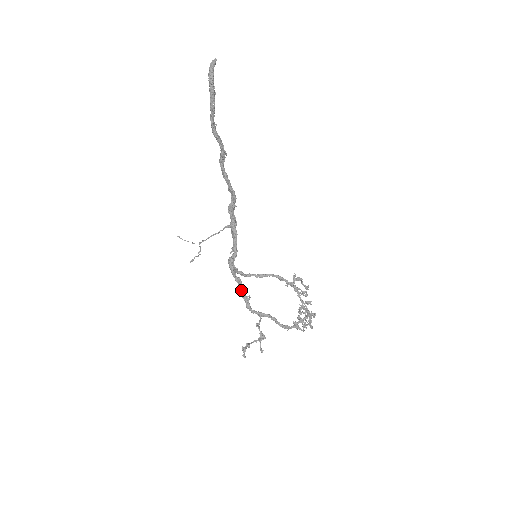
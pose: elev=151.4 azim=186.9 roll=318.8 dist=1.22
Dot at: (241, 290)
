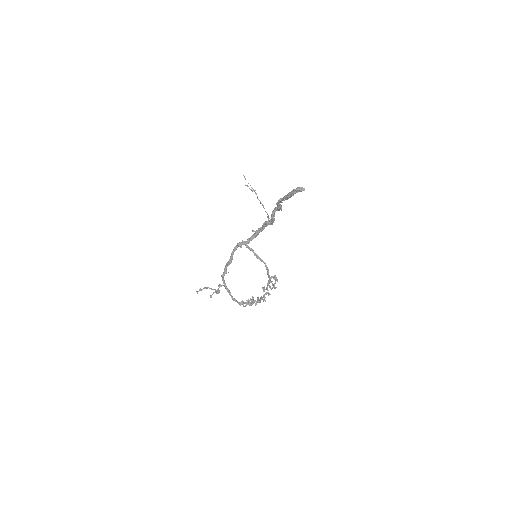
Dot at: (227, 266)
